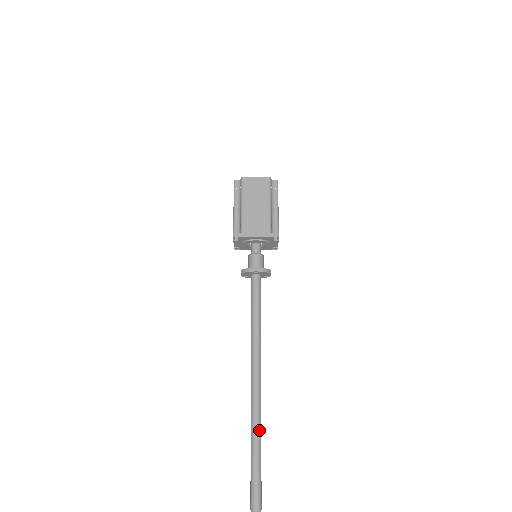
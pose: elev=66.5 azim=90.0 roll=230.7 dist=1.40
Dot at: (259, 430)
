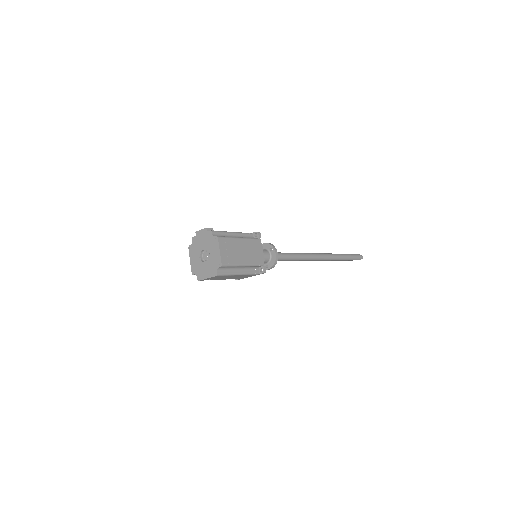
Dot at: (337, 259)
